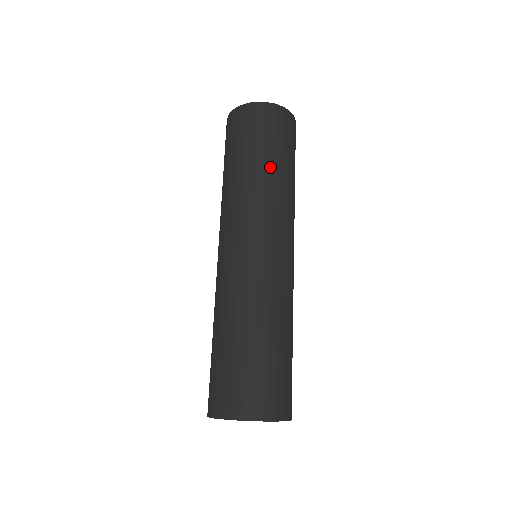
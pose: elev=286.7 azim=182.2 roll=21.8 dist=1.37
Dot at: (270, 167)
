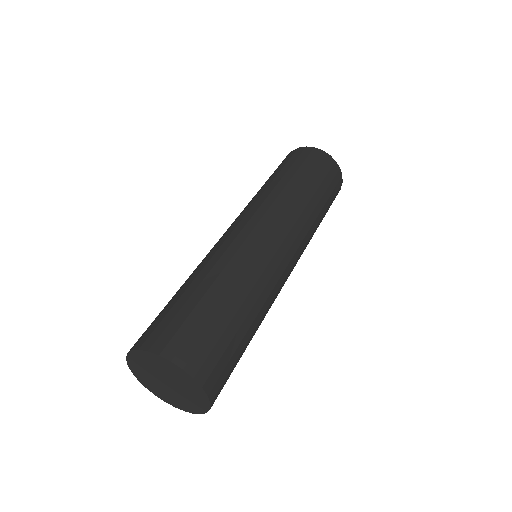
Dot at: (320, 208)
